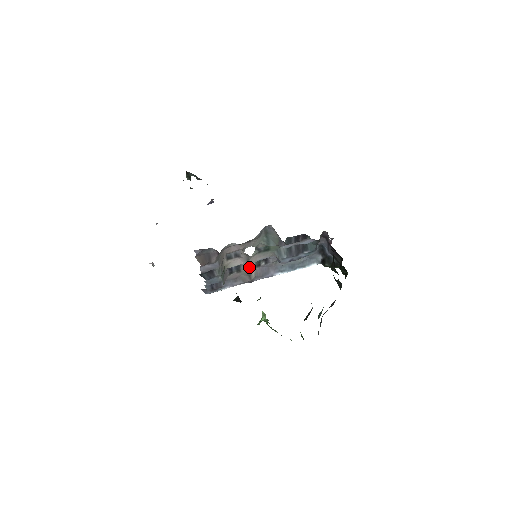
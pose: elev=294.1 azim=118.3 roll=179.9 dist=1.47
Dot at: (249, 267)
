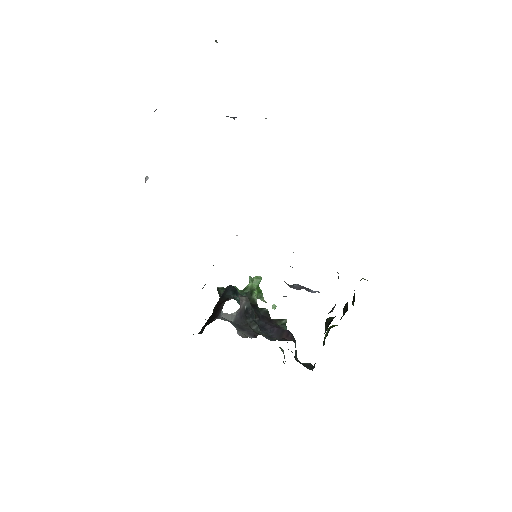
Dot at: occluded
